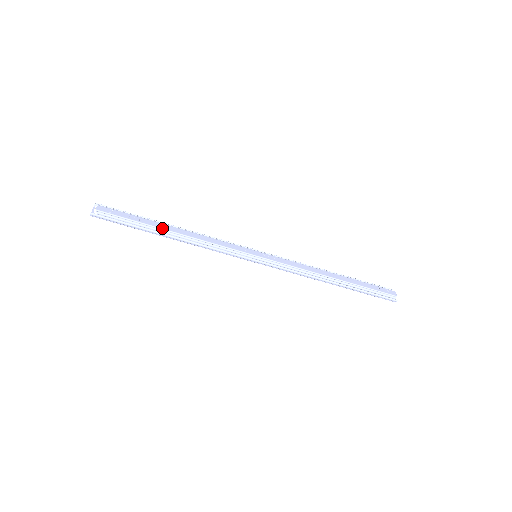
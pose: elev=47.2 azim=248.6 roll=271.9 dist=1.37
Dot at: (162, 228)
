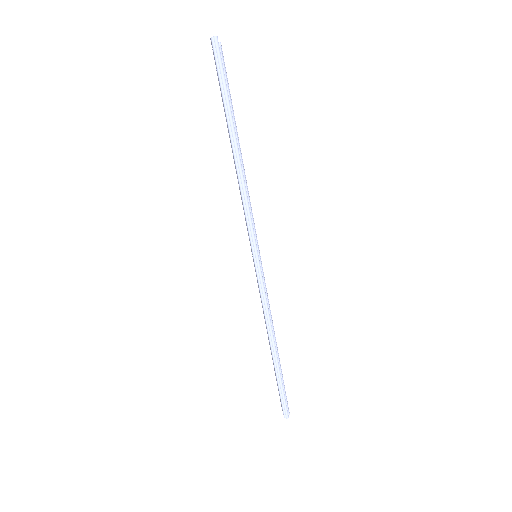
Dot at: occluded
